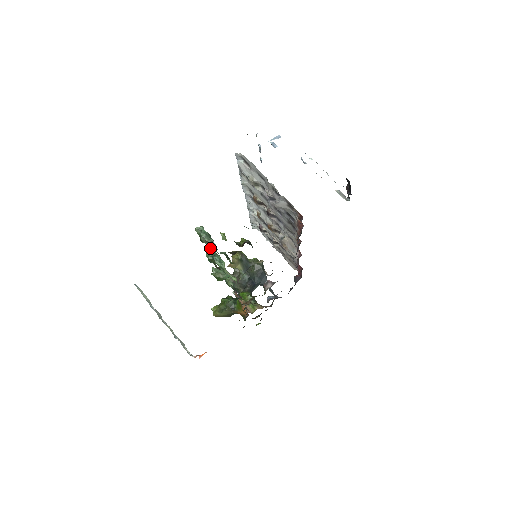
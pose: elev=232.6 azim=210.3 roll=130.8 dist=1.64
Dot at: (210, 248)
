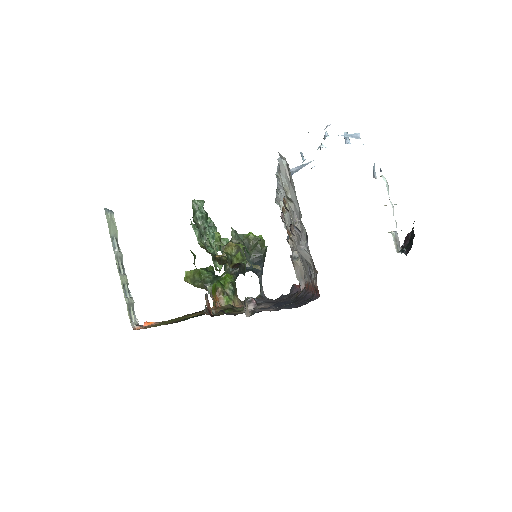
Dot at: occluded
